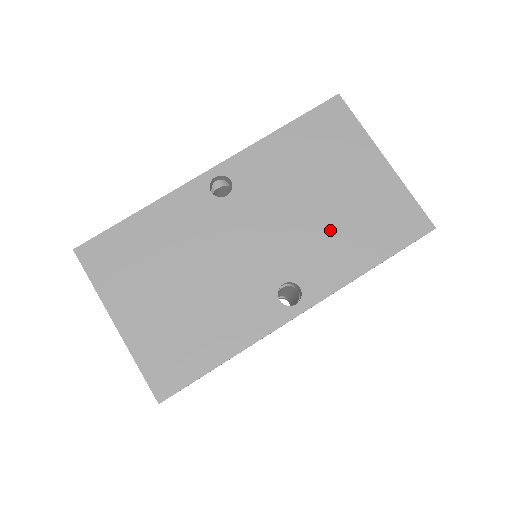
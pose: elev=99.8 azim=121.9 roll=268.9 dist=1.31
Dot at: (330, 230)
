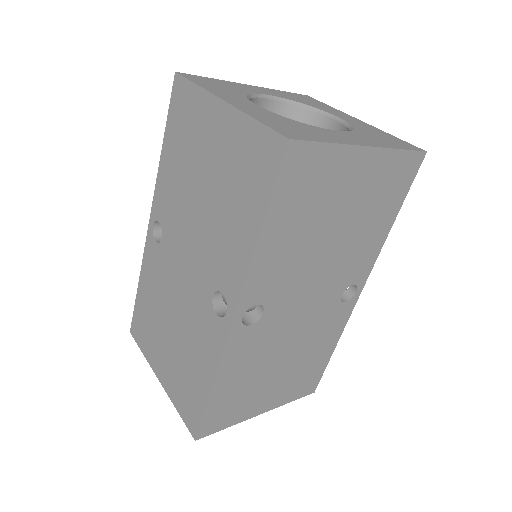
Dot at: (353, 240)
